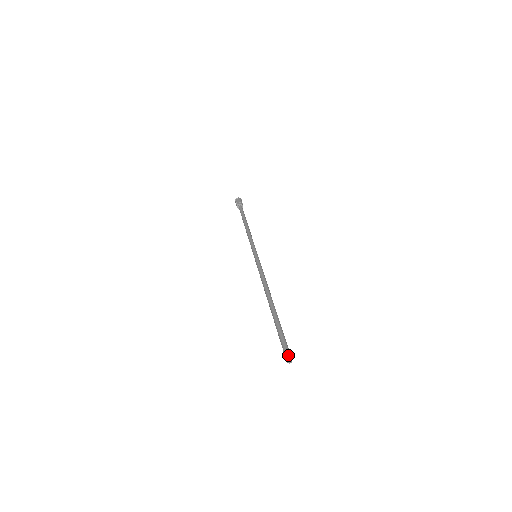
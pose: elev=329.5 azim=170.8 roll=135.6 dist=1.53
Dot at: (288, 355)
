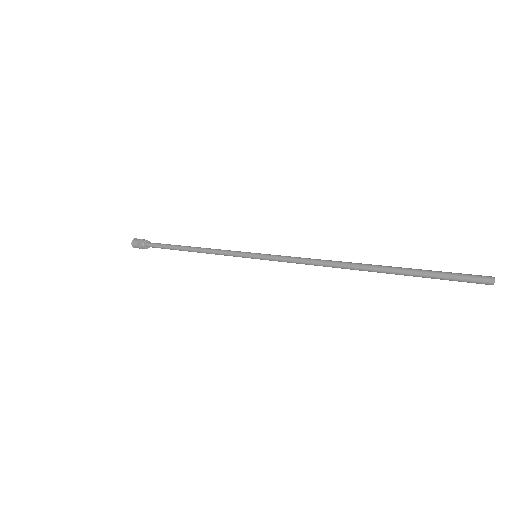
Dot at: (486, 276)
